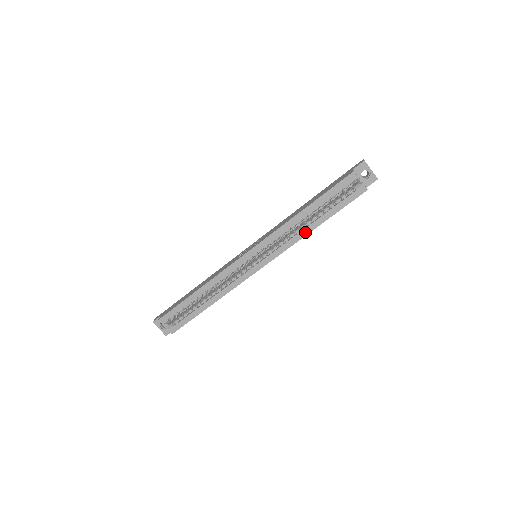
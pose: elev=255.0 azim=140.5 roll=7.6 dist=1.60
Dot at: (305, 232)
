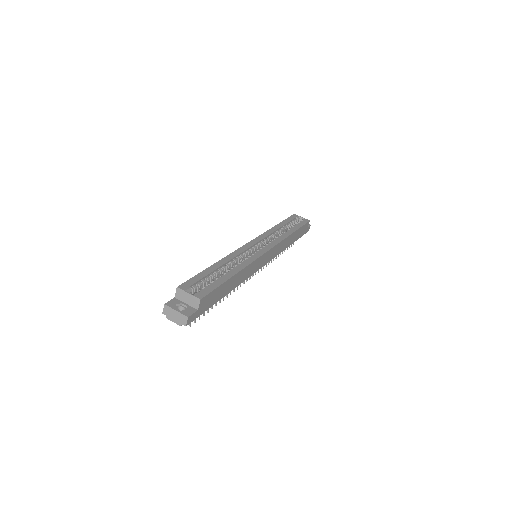
Dot at: (287, 234)
